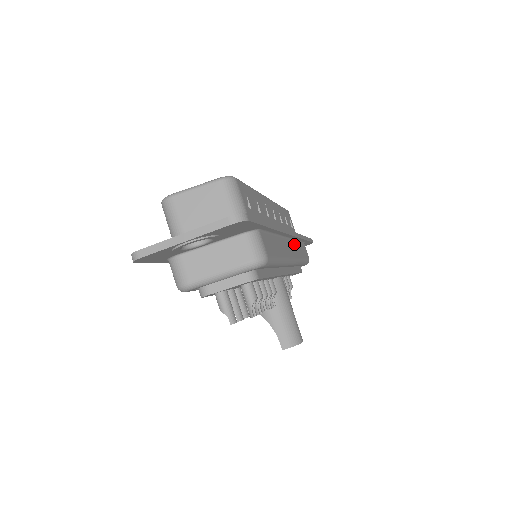
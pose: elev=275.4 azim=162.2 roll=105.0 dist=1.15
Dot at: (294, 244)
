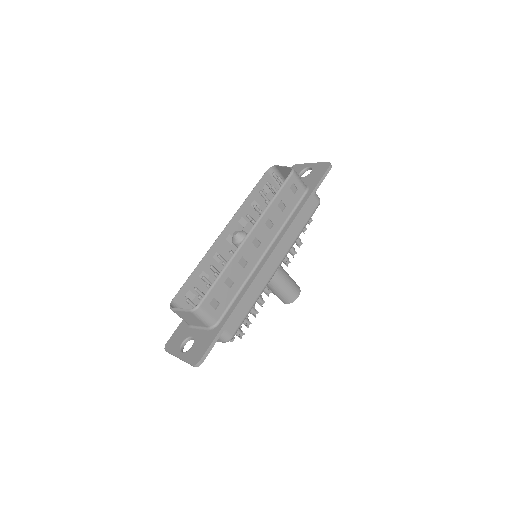
Dot at: (284, 240)
